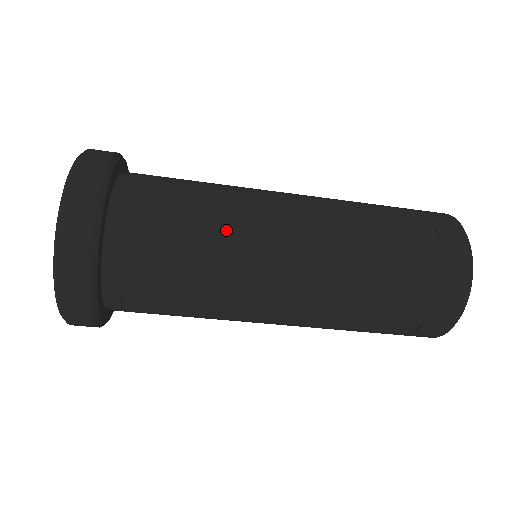
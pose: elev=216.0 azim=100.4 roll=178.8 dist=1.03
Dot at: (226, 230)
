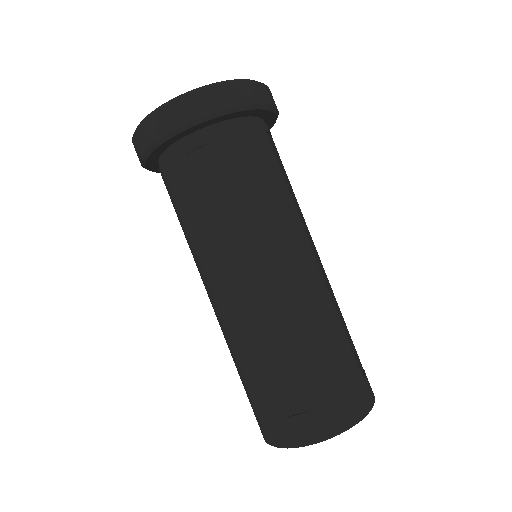
Dot at: (291, 203)
